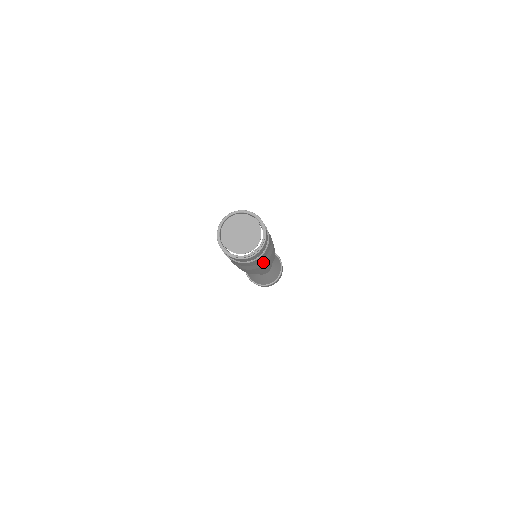
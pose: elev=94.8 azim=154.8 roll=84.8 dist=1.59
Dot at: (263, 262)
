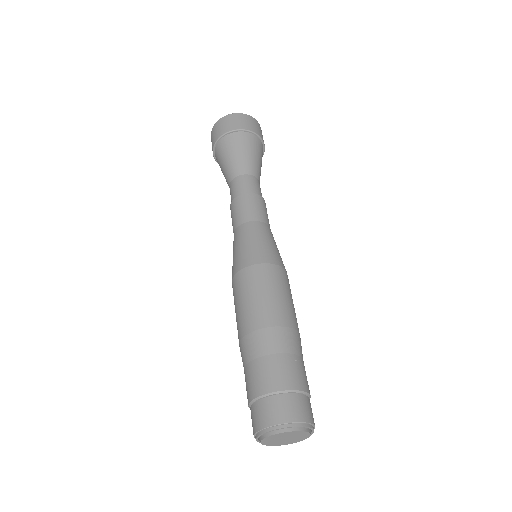
Dot at: occluded
